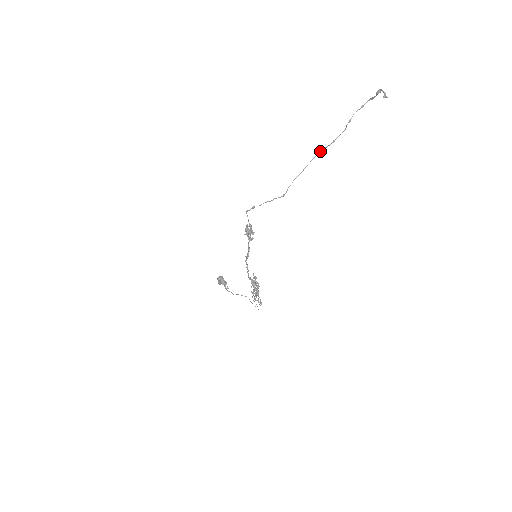
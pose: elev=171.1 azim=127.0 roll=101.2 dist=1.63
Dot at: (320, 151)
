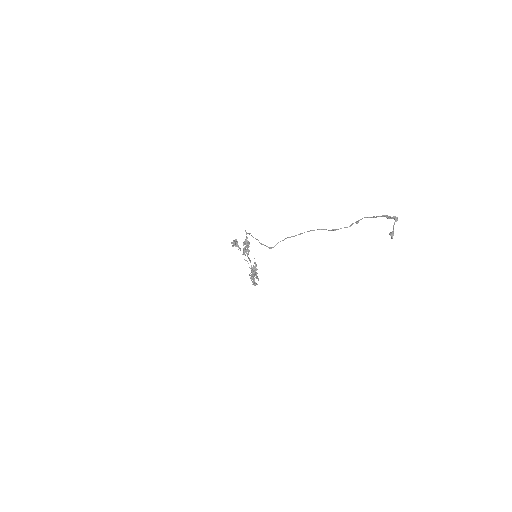
Dot at: (318, 229)
